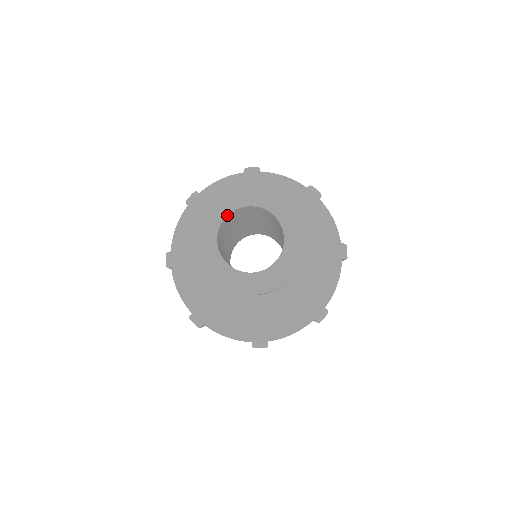
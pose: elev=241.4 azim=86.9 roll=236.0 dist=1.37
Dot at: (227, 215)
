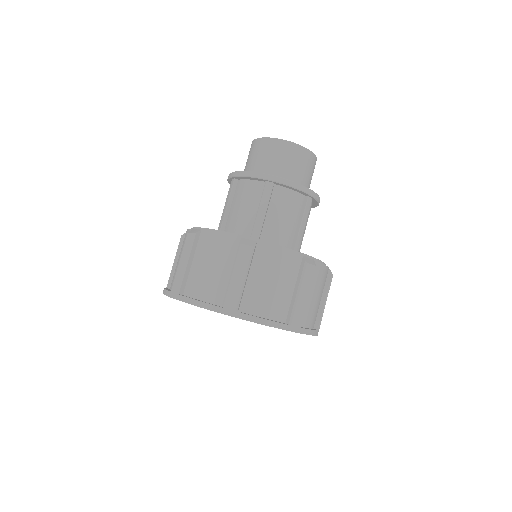
Dot at: occluded
